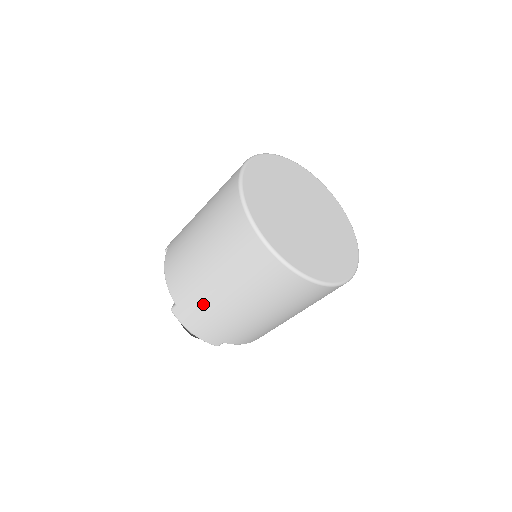
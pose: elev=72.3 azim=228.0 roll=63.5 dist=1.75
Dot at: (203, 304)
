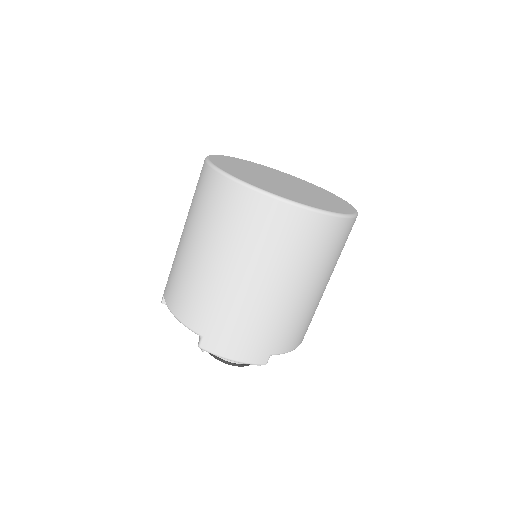
Dot at: (231, 312)
